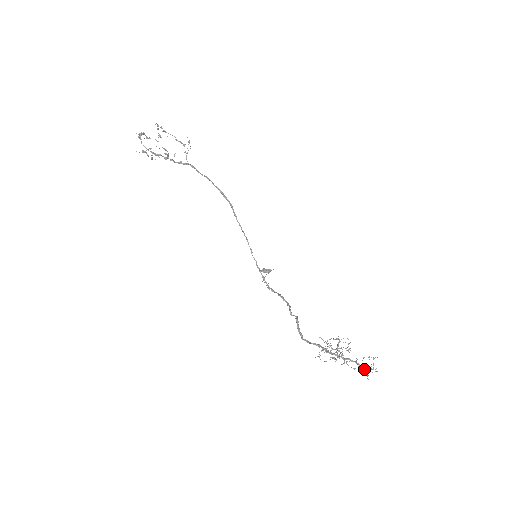
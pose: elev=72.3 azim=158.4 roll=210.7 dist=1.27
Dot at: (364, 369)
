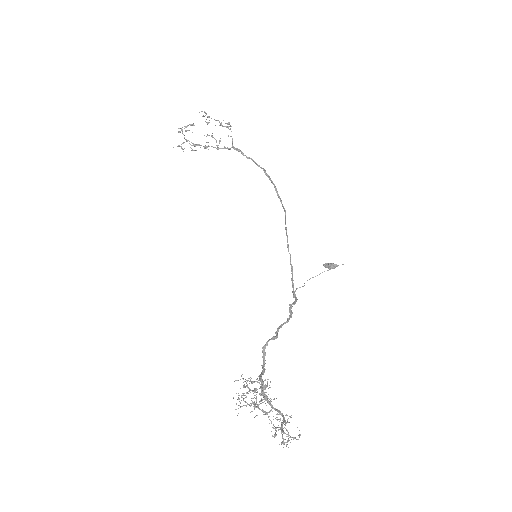
Dot at: (282, 432)
